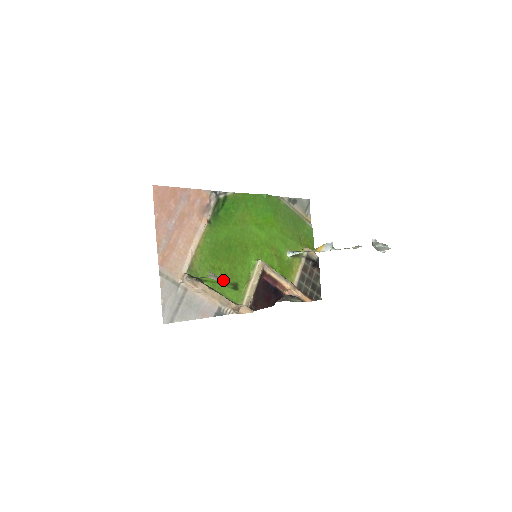
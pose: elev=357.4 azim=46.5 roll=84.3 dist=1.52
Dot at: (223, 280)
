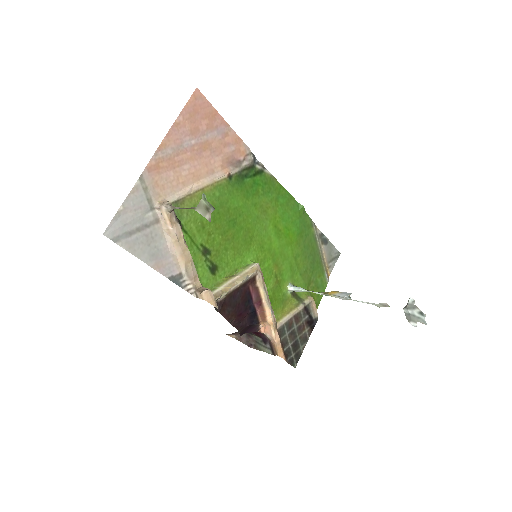
Dot at: (205, 249)
